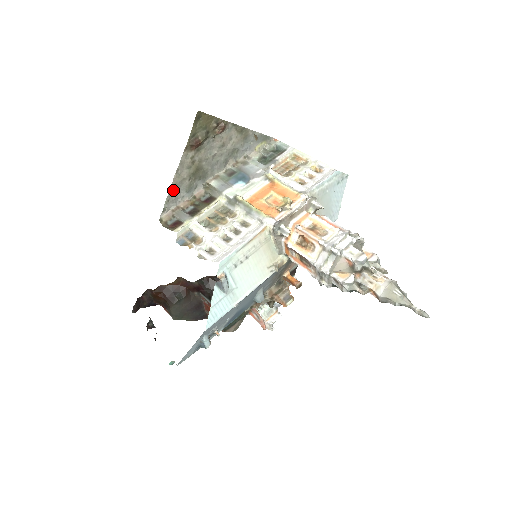
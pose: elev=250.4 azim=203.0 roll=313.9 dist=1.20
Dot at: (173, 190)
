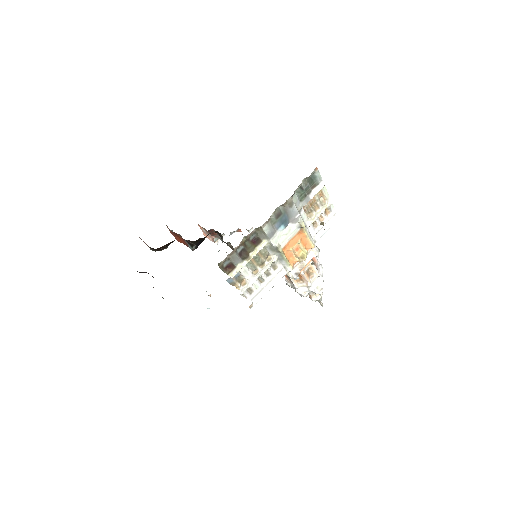
Dot at: occluded
